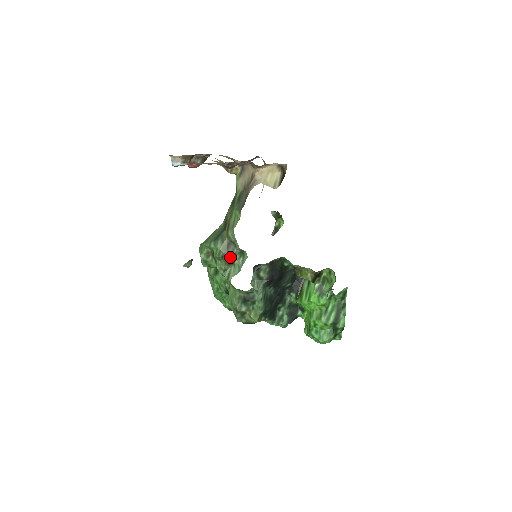
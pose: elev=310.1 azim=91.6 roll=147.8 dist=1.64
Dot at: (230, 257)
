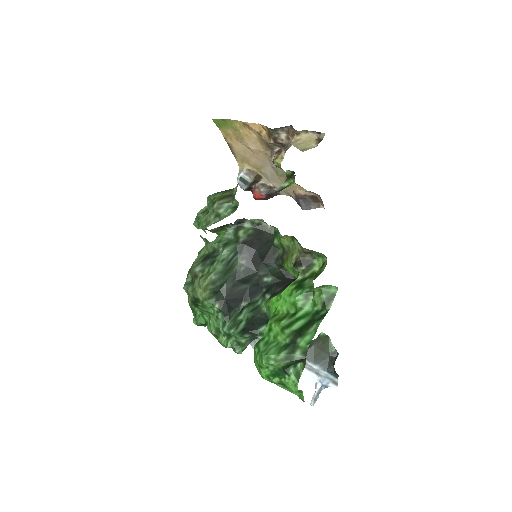
Dot at: (221, 206)
